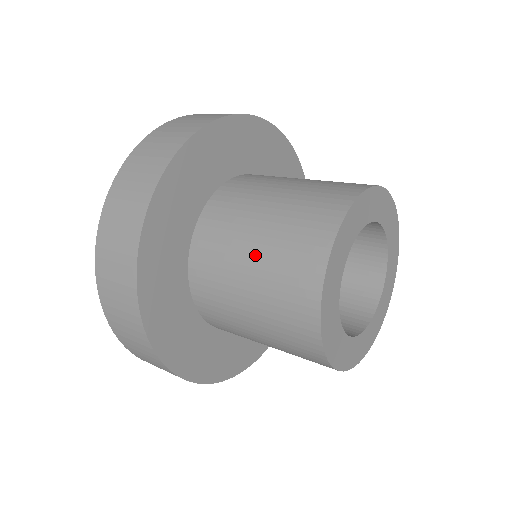
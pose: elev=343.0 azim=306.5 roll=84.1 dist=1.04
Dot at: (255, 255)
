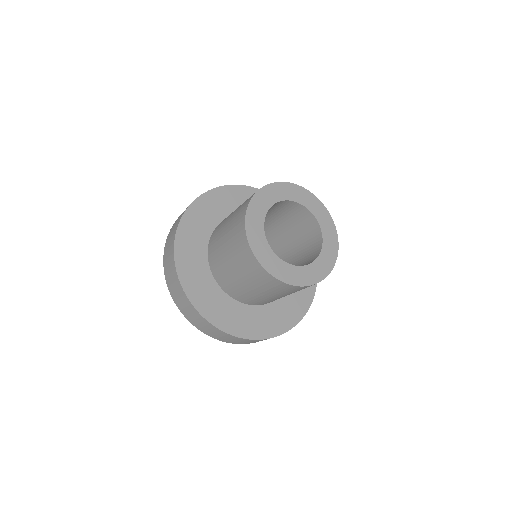
Dot at: (232, 214)
